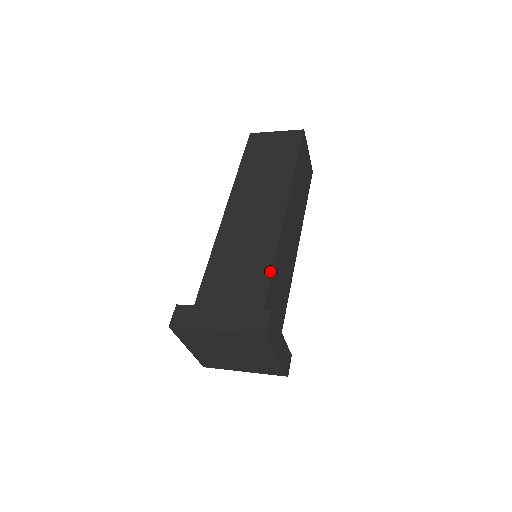
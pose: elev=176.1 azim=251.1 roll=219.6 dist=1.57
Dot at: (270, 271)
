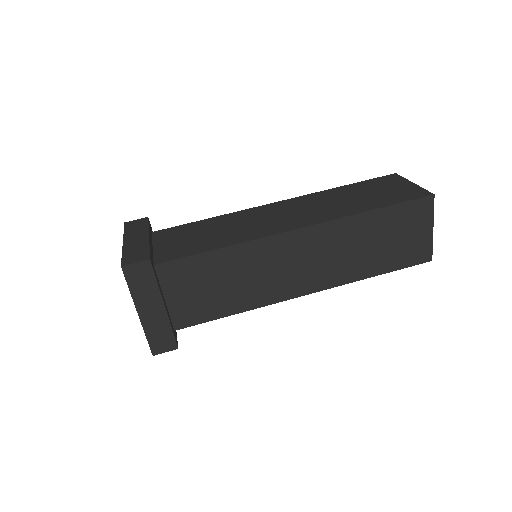
Dot at: (210, 249)
